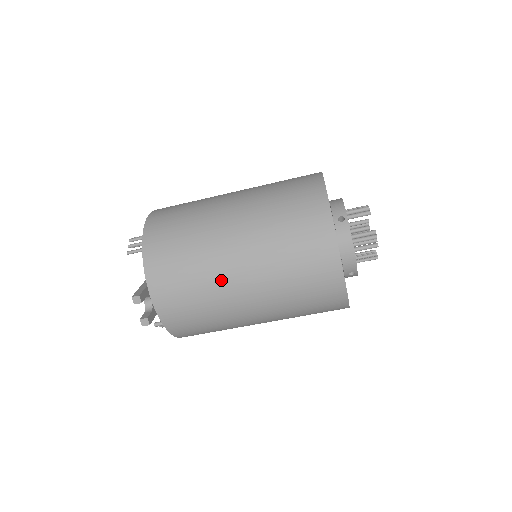
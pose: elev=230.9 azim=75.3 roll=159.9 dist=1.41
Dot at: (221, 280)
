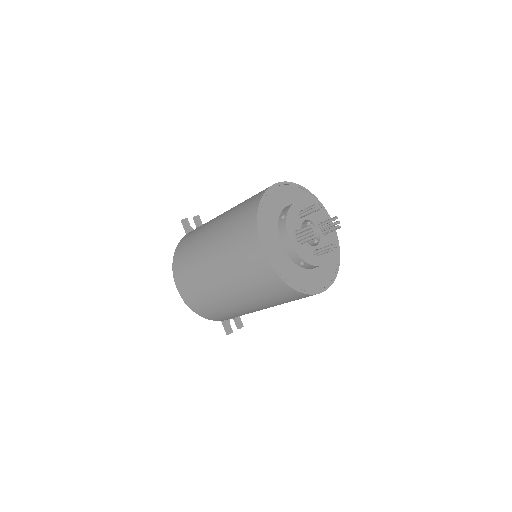
Dot at: occluded
